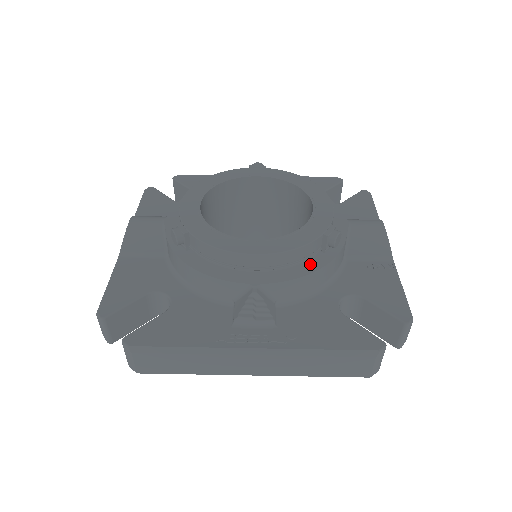
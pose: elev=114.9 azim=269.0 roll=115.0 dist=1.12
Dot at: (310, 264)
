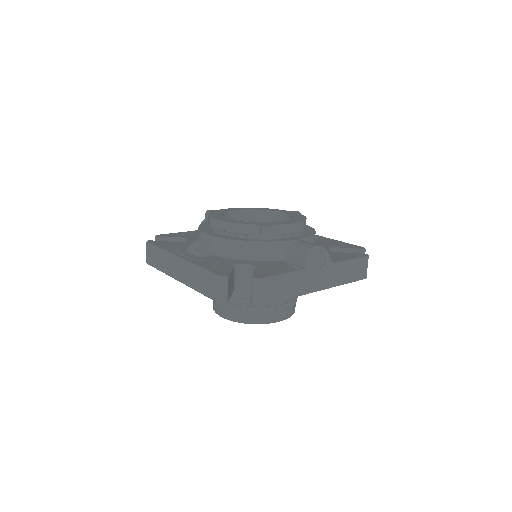
Dot at: (243, 239)
